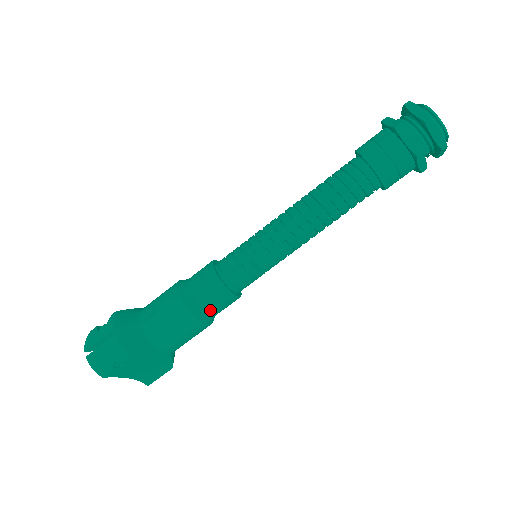
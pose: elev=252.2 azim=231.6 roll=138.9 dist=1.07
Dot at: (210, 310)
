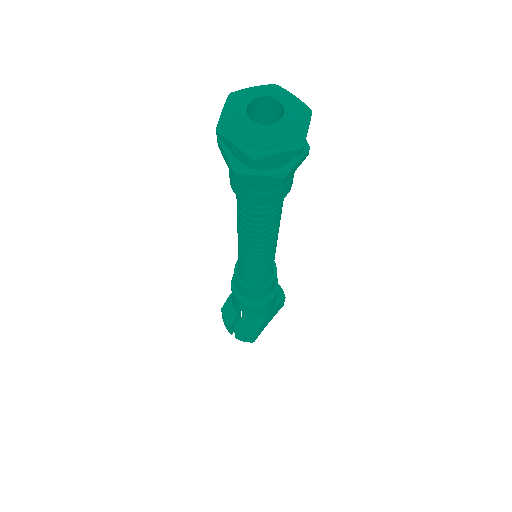
Dot at: (267, 295)
